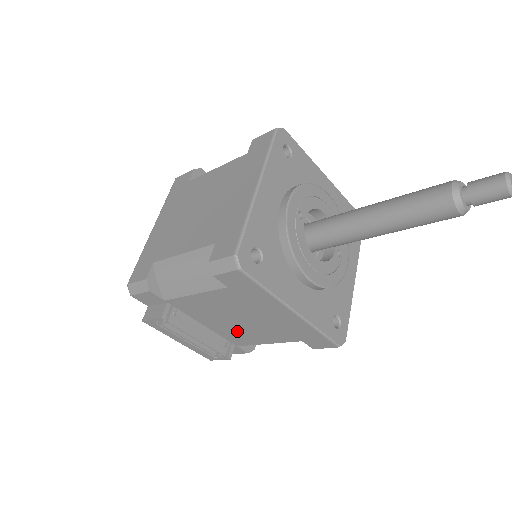
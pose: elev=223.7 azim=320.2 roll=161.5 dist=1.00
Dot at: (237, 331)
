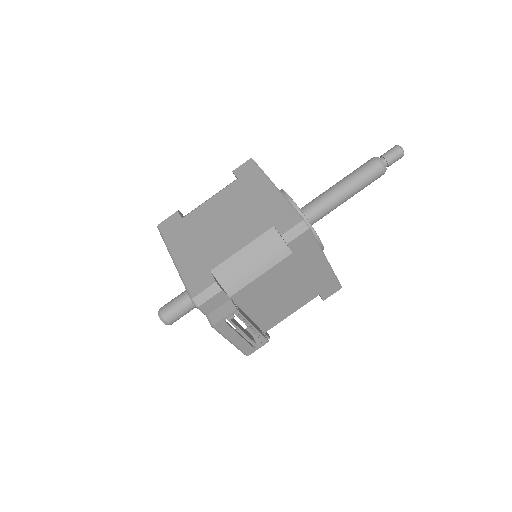
Dot at: (274, 309)
